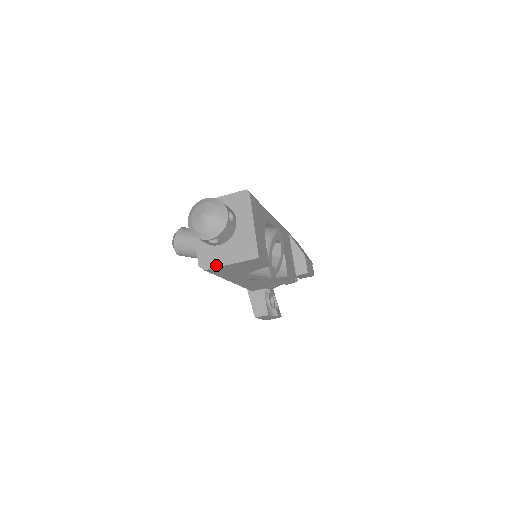
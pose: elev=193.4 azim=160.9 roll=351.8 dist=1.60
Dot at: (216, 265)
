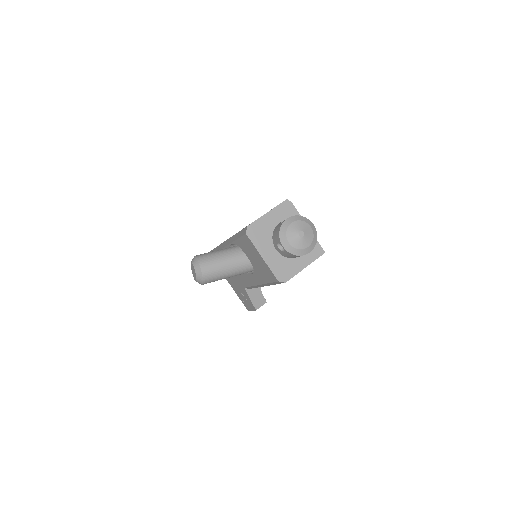
Dot at: (294, 274)
